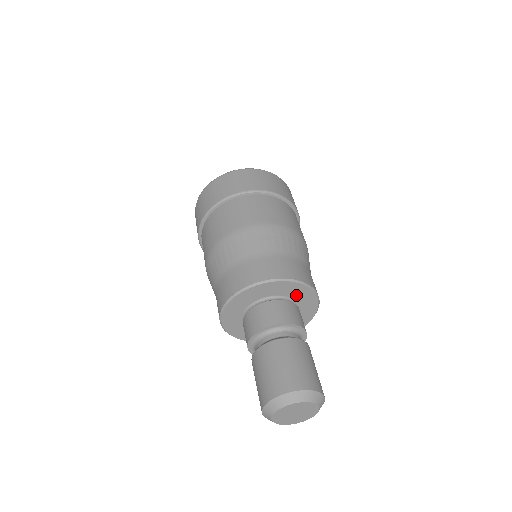
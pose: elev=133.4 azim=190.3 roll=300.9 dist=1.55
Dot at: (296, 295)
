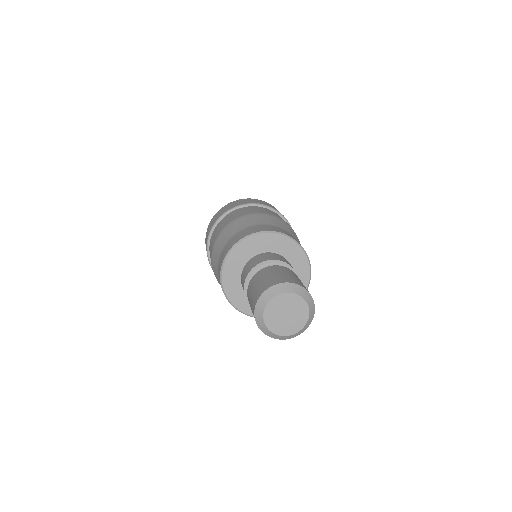
Dot at: (279, 248)
